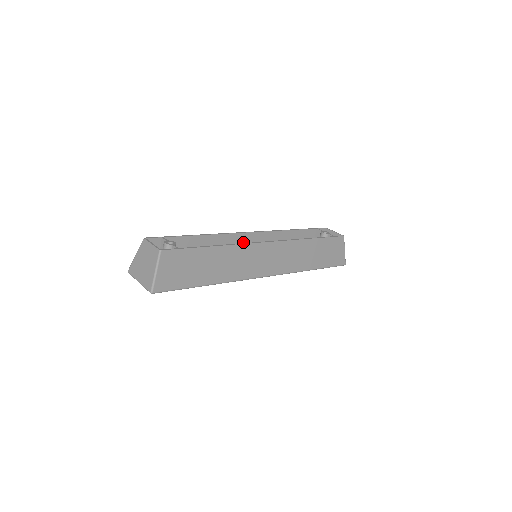
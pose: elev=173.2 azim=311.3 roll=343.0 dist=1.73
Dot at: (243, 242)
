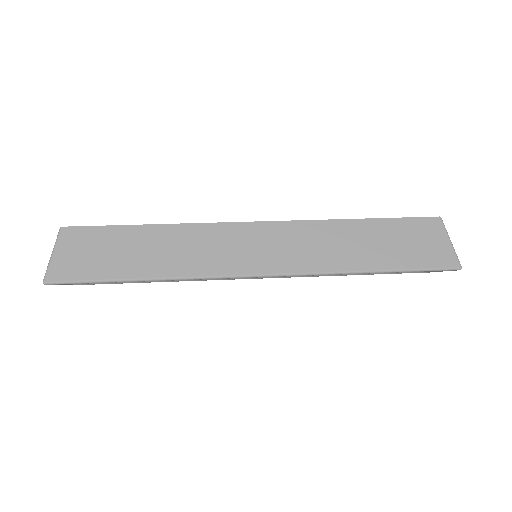
Dot at: occluded
